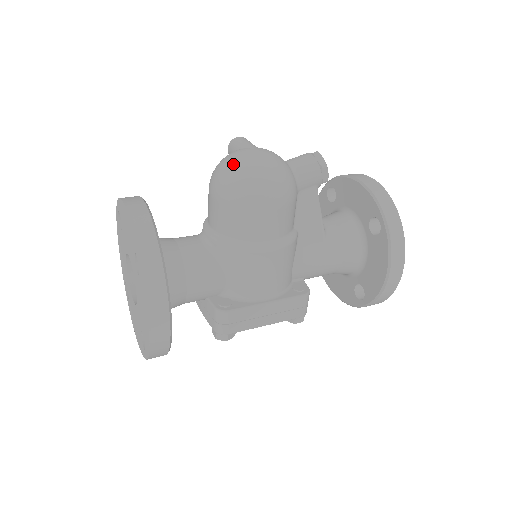
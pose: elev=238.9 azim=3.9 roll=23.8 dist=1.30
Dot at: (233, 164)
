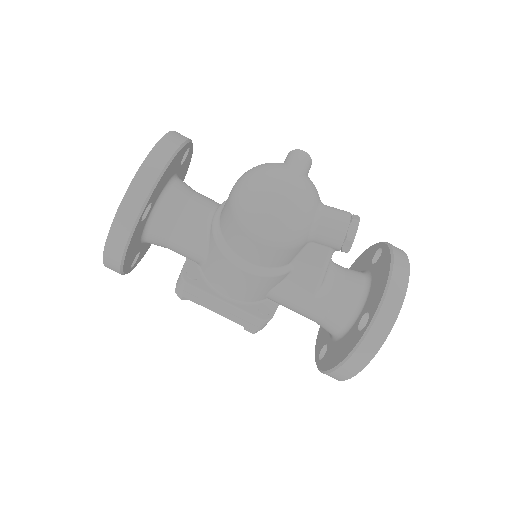
Dot at: (259, 179)
